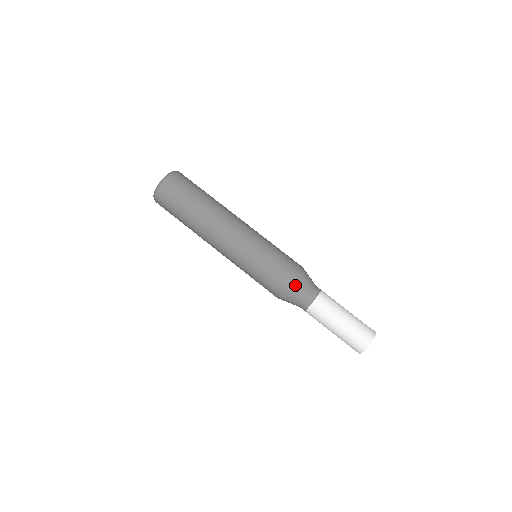
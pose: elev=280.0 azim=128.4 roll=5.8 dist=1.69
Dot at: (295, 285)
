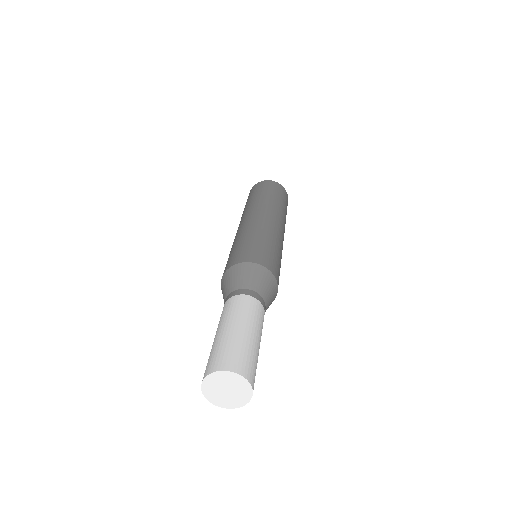
Dot at: (269, 278)
